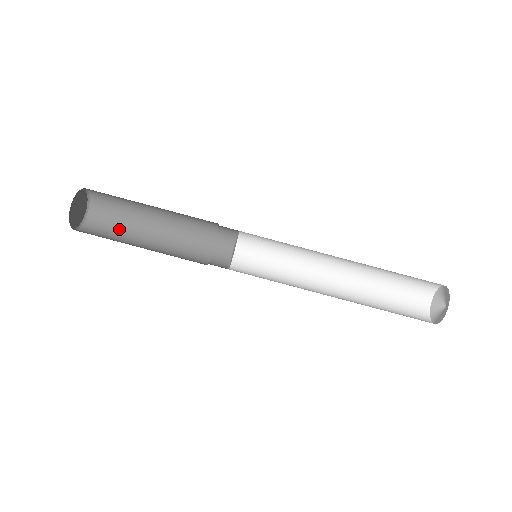
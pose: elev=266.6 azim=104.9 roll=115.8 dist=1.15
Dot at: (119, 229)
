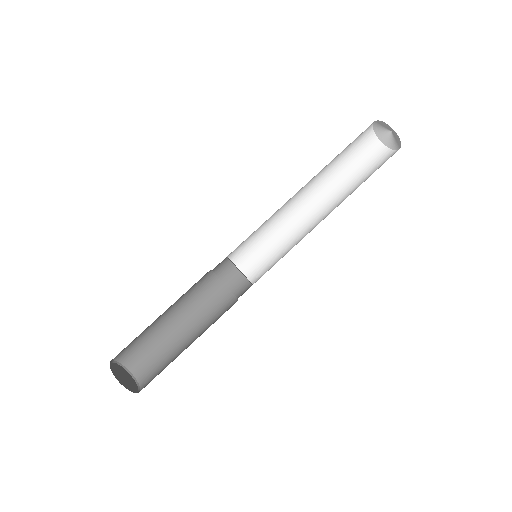
Dot at: (167, 365)
